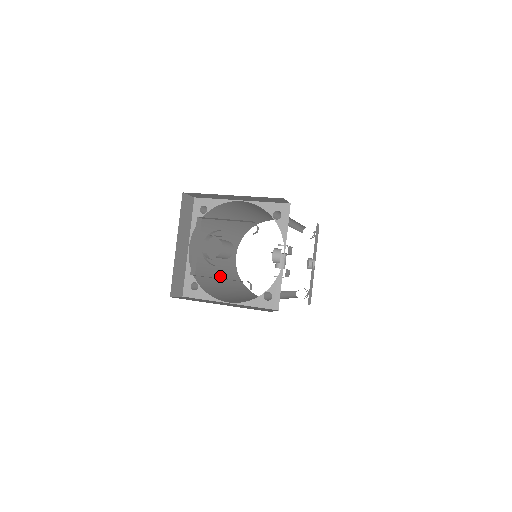
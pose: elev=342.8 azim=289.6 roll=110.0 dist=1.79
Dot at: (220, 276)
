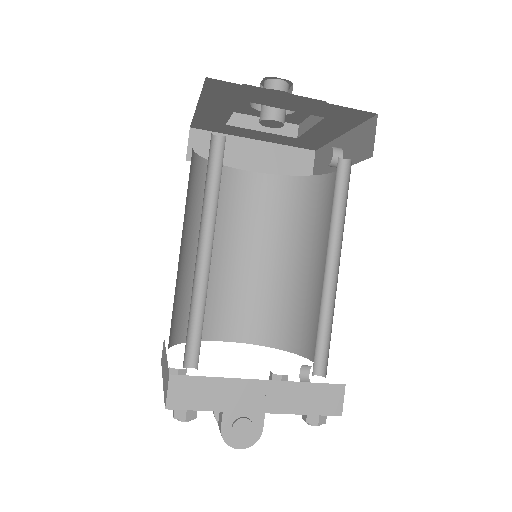
Dot at: occluded
